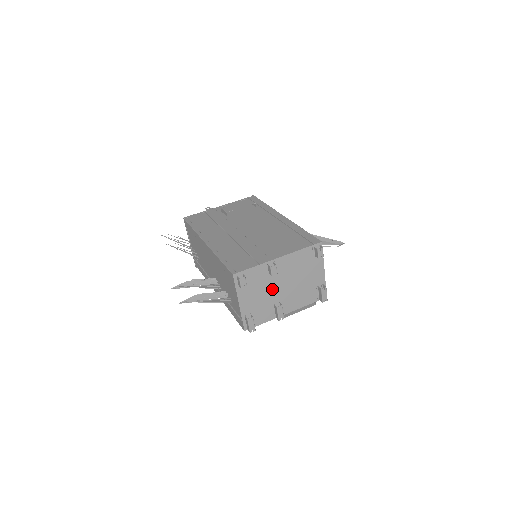
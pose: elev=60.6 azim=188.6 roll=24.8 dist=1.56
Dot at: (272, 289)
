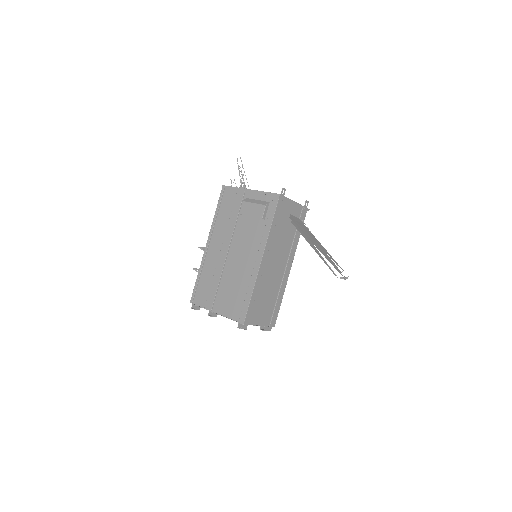
Dot at: occluded
